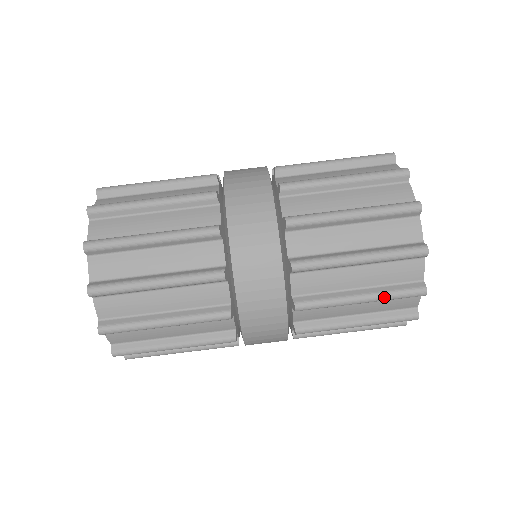
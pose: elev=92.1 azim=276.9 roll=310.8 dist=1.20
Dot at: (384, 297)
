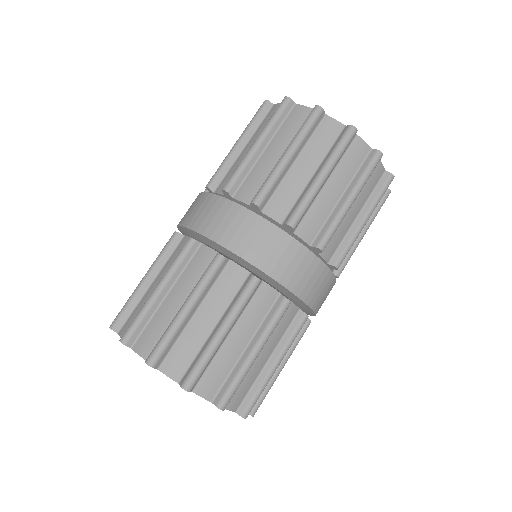
Dot at: (376, 205)
